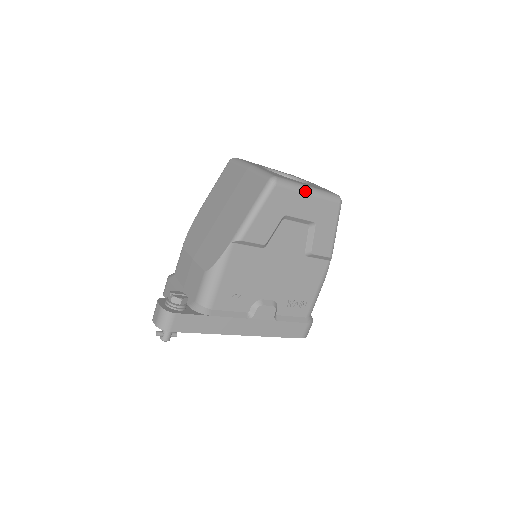
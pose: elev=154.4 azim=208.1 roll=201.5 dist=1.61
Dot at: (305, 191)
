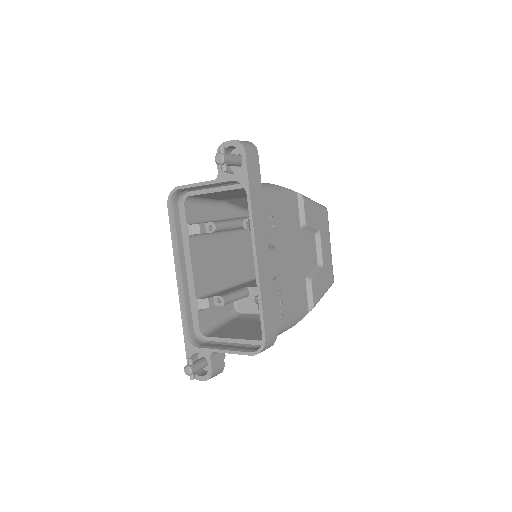
Dot at: occluded
